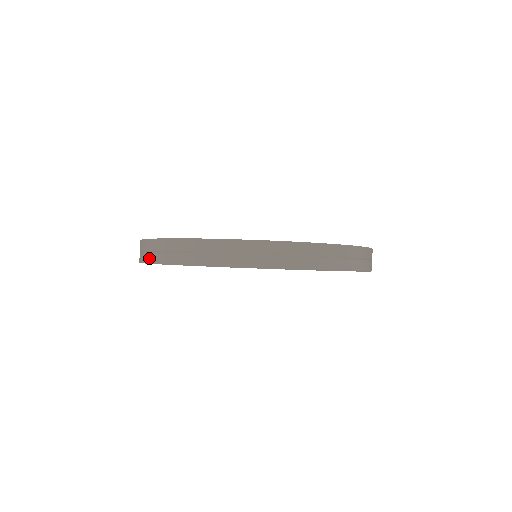
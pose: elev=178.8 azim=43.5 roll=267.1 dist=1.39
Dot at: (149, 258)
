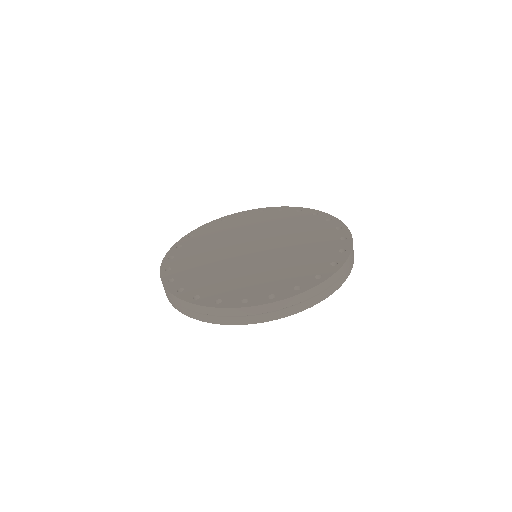
Dot at: (219, 321)
